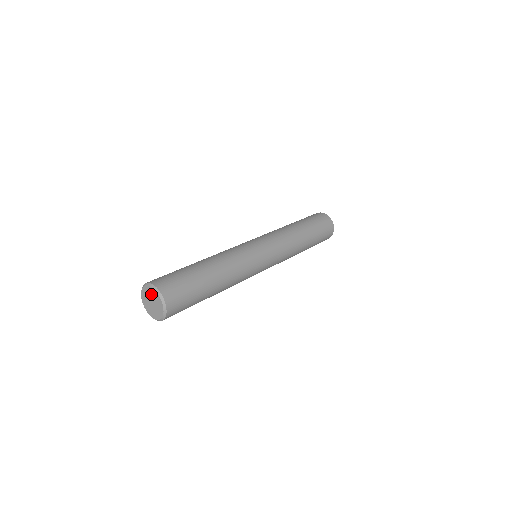
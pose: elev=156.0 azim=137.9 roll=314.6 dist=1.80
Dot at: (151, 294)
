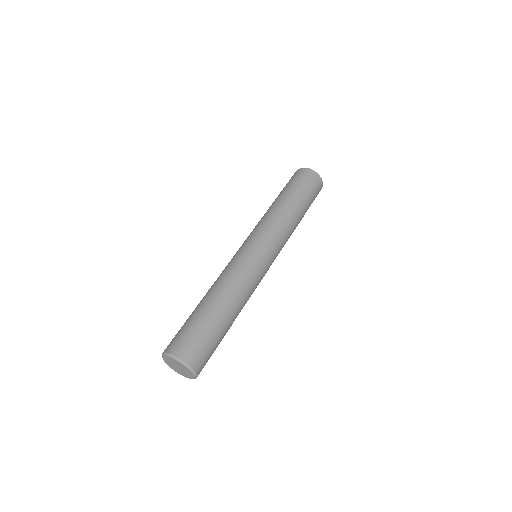
Dot at: (178, 364)
